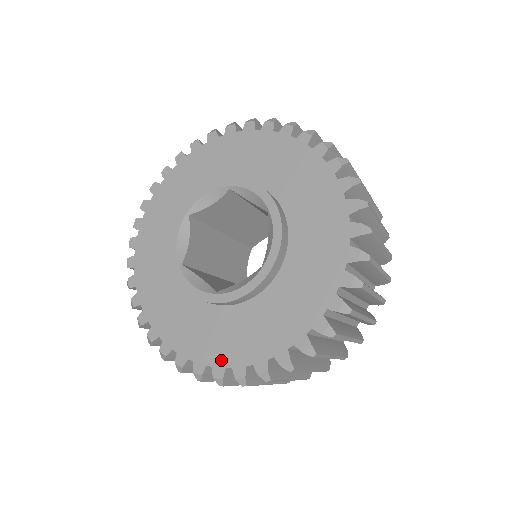
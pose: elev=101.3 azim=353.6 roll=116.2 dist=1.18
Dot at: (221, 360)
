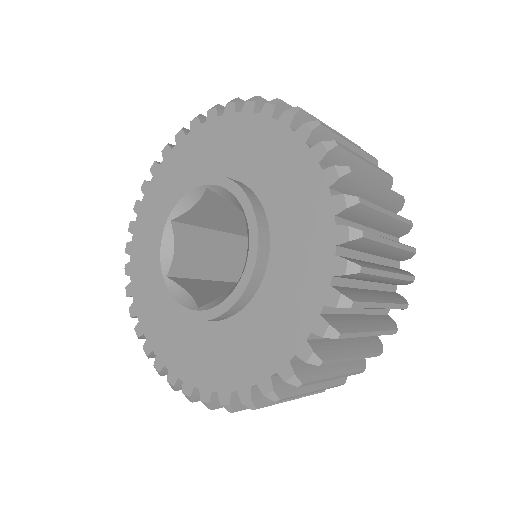
Dot at: (309, 316)
